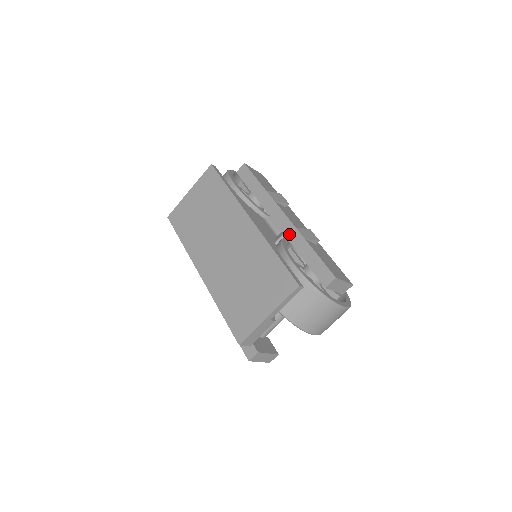
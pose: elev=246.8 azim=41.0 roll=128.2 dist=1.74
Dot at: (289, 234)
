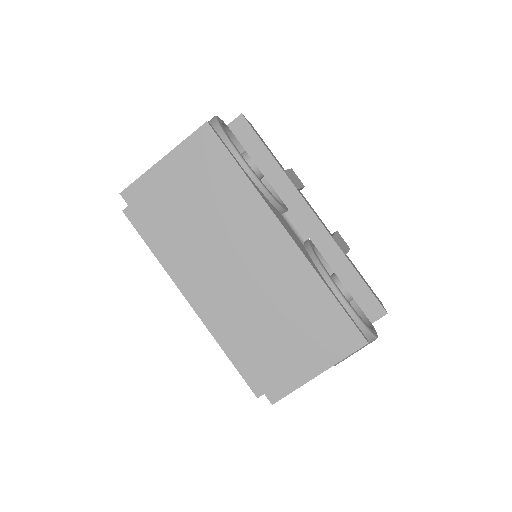
Dot at: (321, 244)
